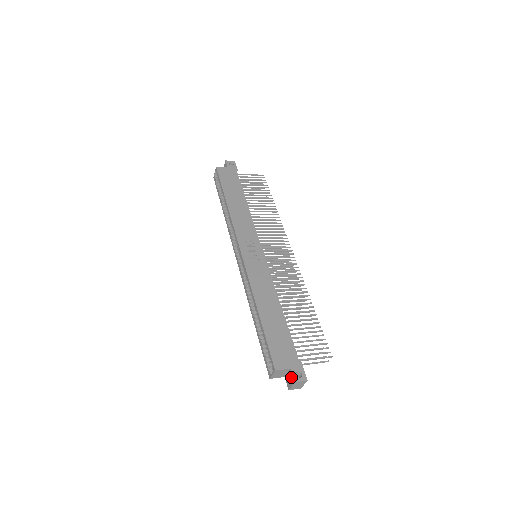
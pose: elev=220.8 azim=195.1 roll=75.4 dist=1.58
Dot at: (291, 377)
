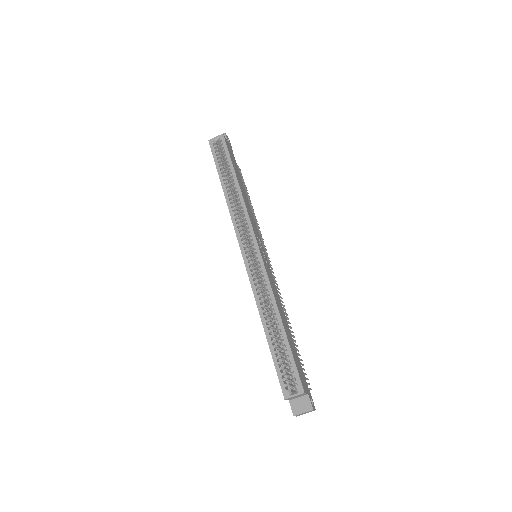
Dot at: (307, 403)
